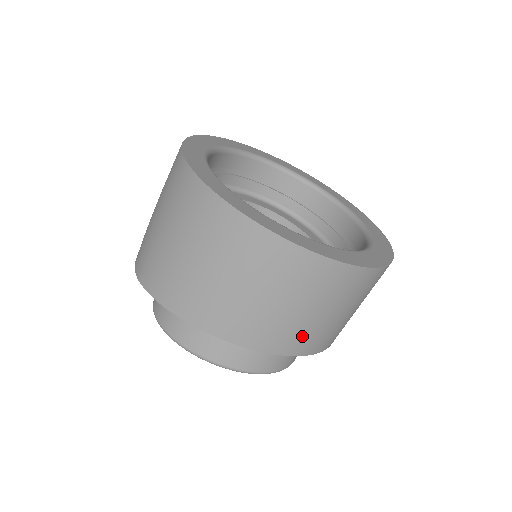
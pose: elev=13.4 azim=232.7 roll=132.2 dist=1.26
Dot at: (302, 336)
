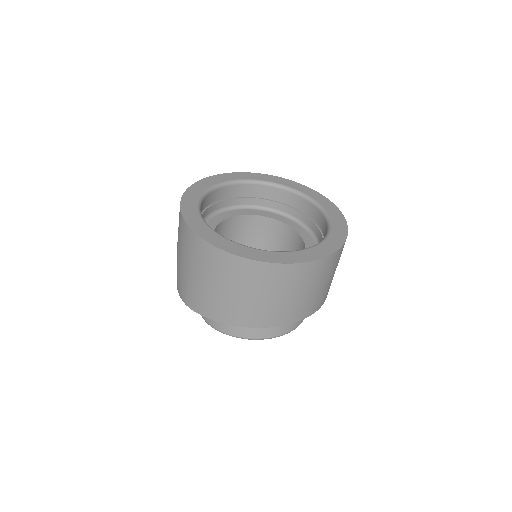
Dot at: (303, 308)
